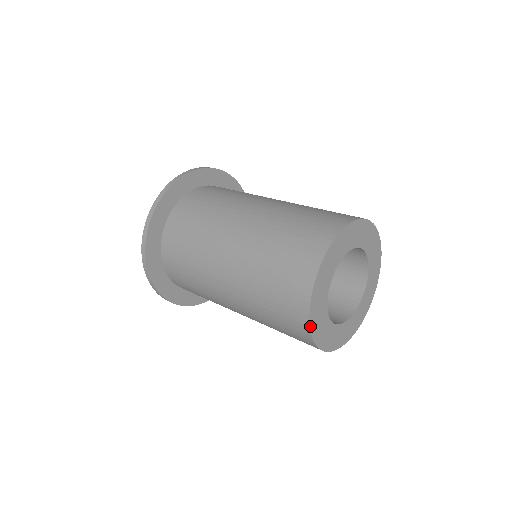
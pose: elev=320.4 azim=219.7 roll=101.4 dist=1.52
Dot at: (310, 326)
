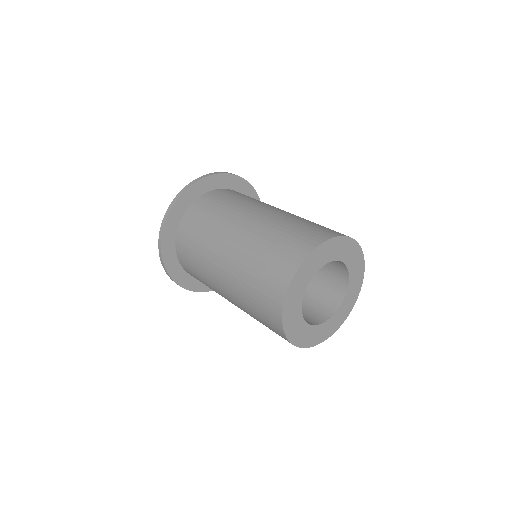
Dot at: (282, 316)
